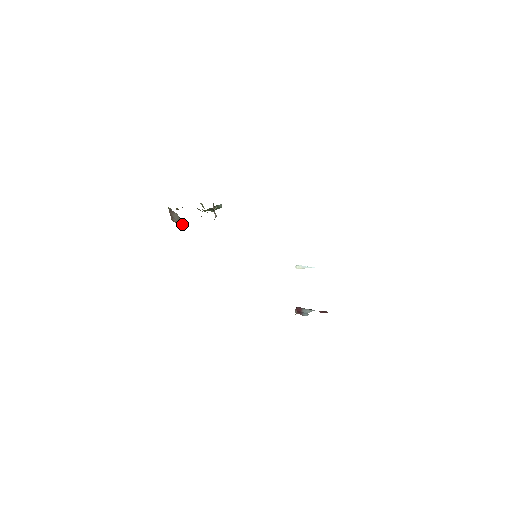
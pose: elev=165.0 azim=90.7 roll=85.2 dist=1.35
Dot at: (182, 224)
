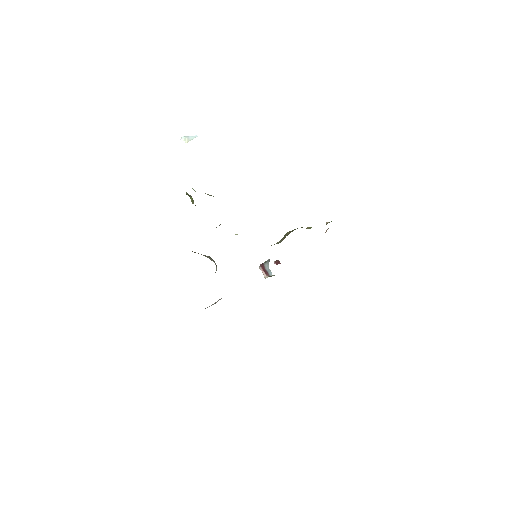
Dot at: (206, 256)
